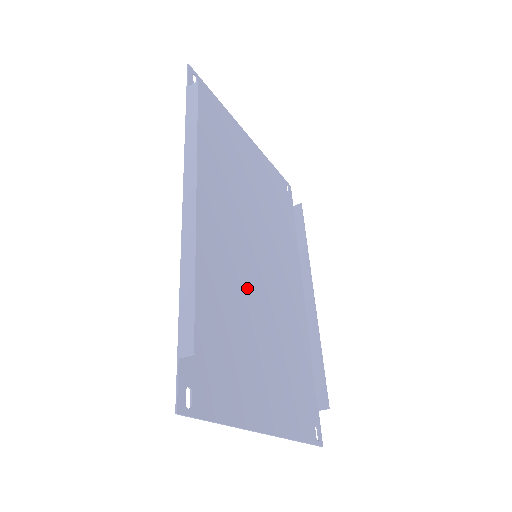
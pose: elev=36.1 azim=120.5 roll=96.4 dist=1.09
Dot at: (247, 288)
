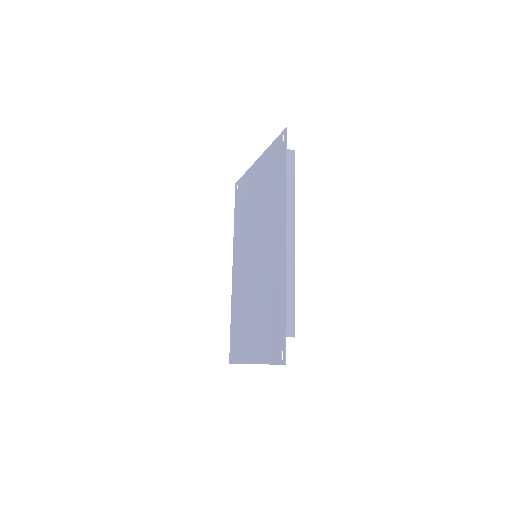
Dot at: (260, 281)
